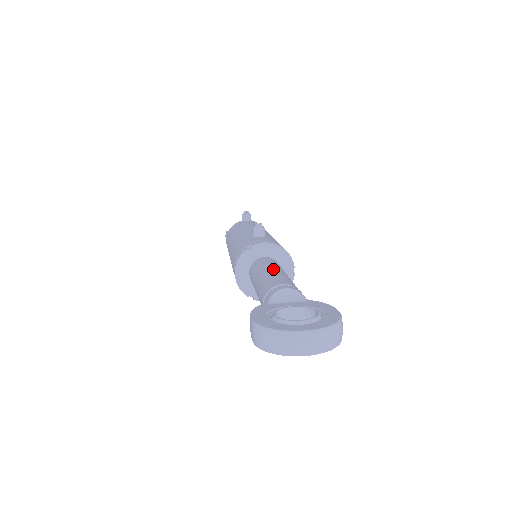
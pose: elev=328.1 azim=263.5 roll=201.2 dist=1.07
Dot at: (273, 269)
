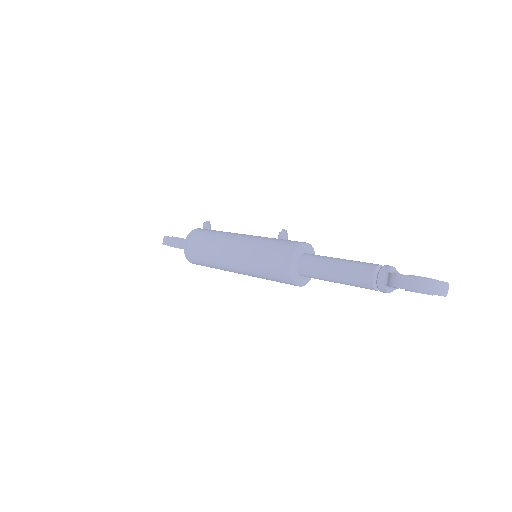
Dot at: (344, 259)
